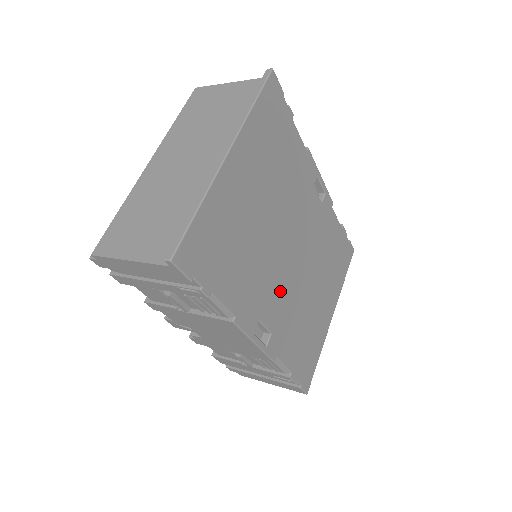
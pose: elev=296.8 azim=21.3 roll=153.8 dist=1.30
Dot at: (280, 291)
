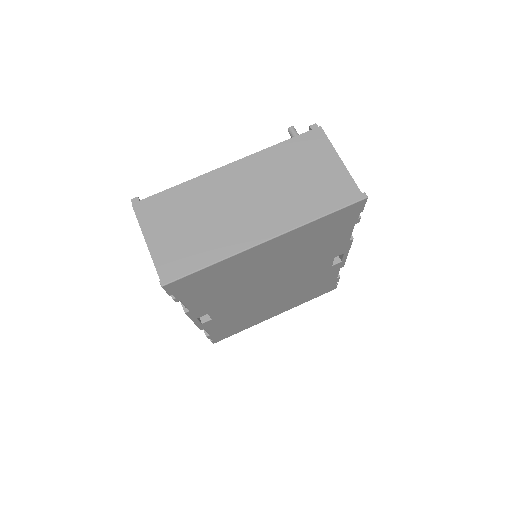
Dot at: (241, 303)
